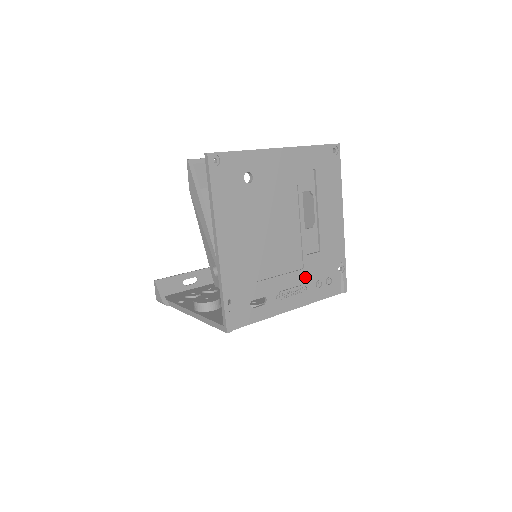
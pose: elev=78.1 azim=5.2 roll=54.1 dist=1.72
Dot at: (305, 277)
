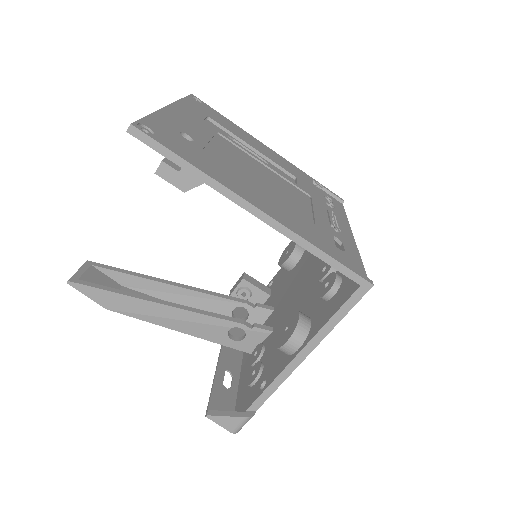
Dot at: (319, 205)
